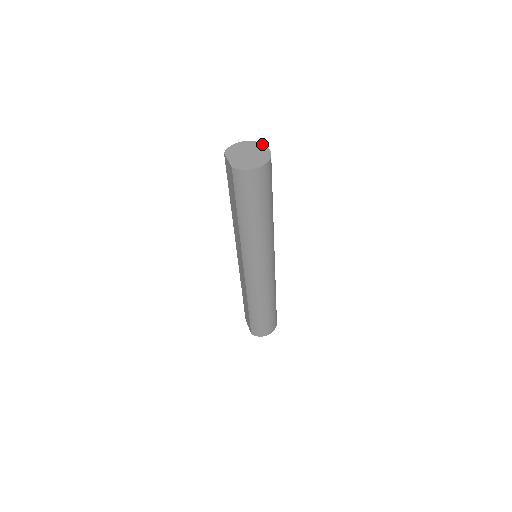
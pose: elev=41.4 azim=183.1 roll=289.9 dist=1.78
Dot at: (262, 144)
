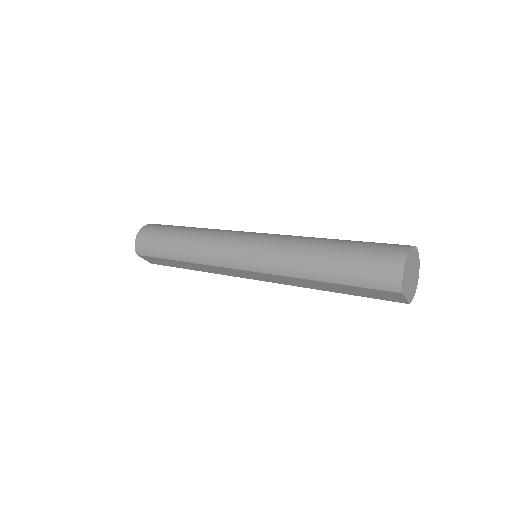
Dot at: (414, 248)
